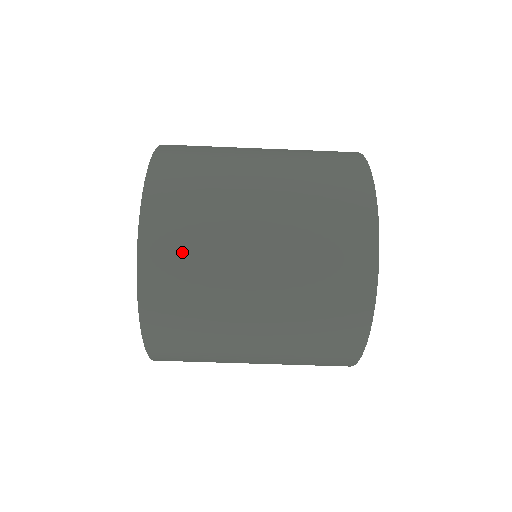
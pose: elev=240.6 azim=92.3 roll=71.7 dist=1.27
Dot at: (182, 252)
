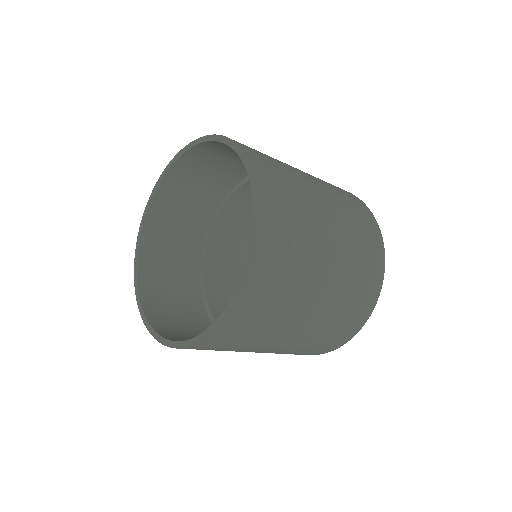
Dot at: (275, 286)
